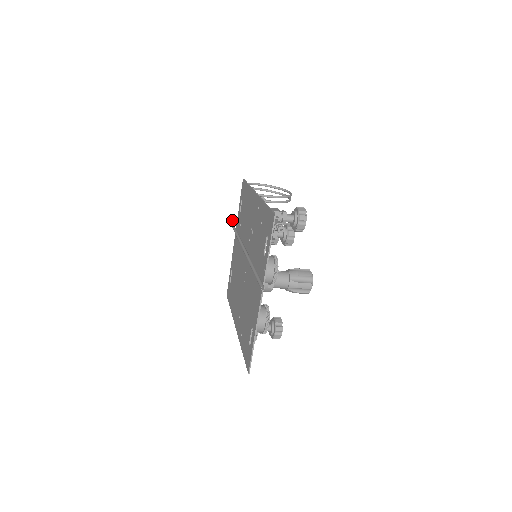
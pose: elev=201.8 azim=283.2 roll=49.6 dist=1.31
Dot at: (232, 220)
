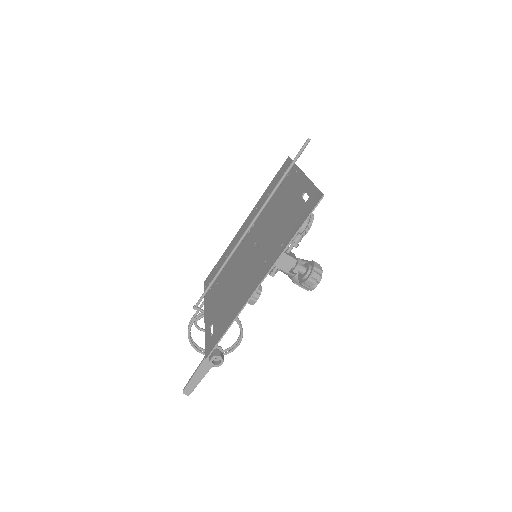
Dot at: (197, 307)
